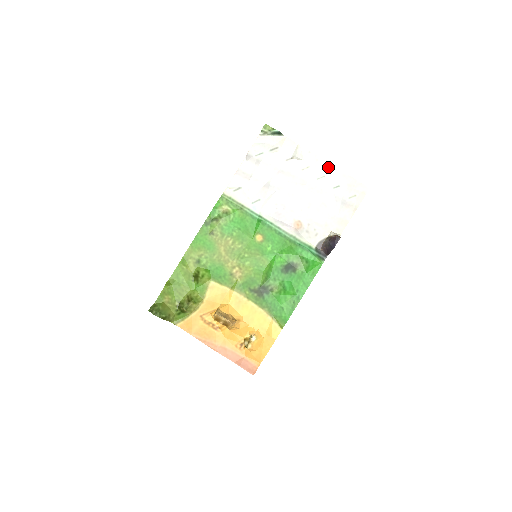
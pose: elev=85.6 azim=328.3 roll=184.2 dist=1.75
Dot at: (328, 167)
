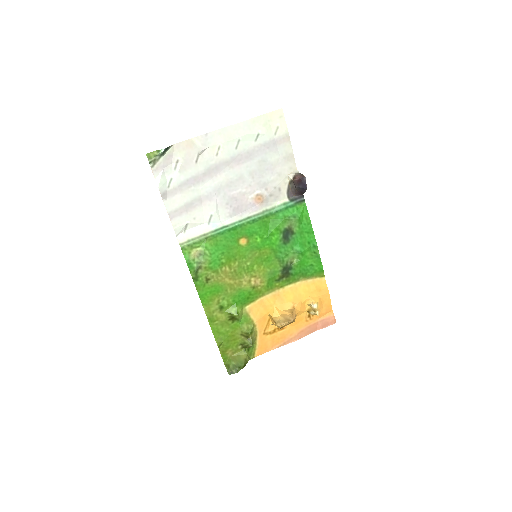
Dot at: (234, 129)
